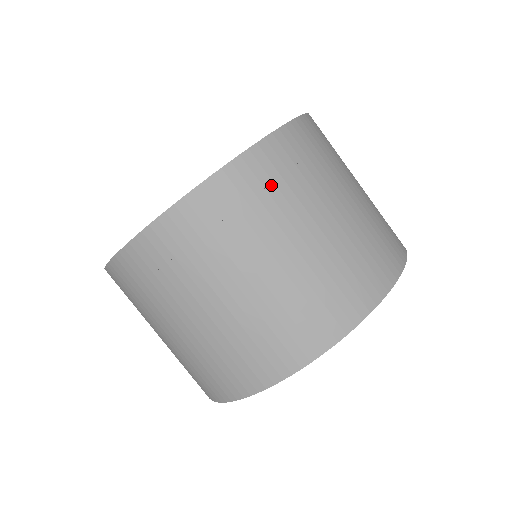
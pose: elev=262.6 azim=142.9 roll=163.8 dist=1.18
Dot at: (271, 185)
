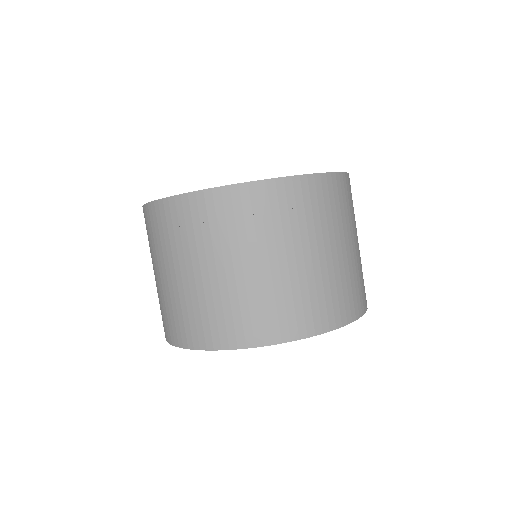
Dot at: (334, 203)
